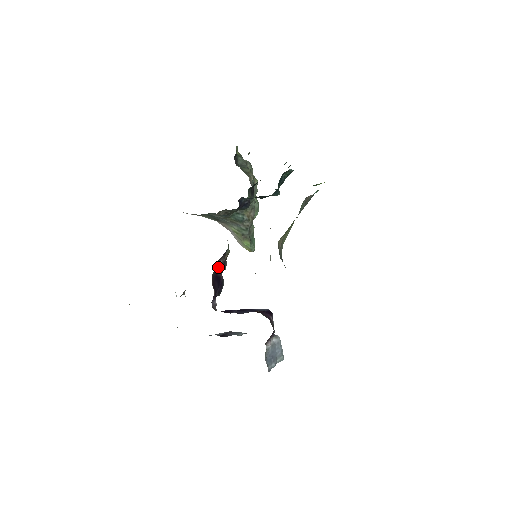
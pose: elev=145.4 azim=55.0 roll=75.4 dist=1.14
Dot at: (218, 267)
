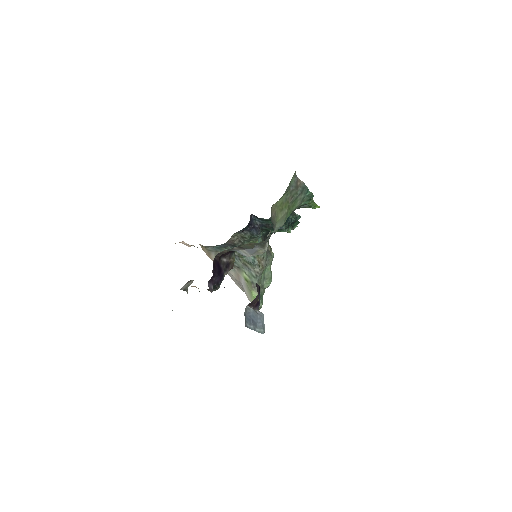
Dot at: (222, 261)
